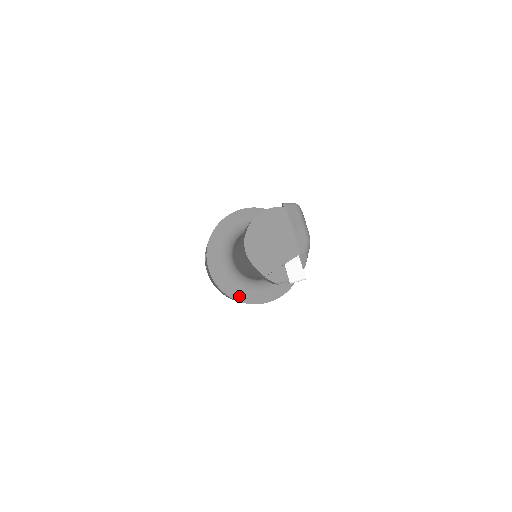
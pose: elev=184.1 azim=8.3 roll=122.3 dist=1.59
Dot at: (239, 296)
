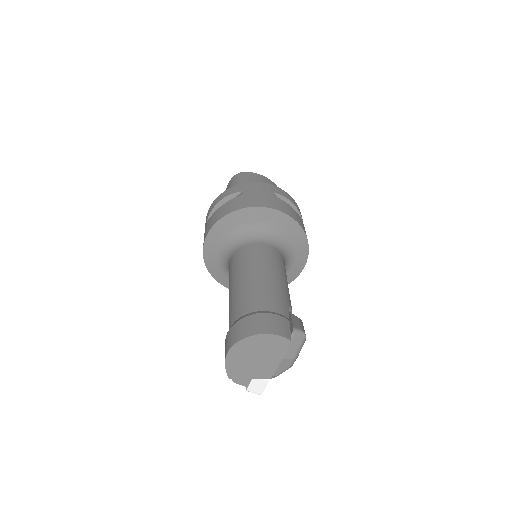
Dot at: (217, 275)
